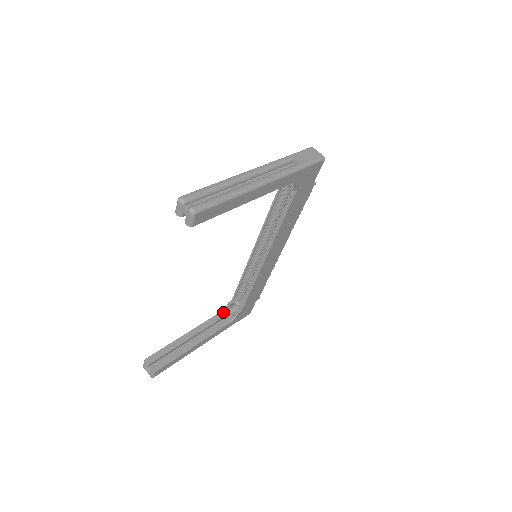
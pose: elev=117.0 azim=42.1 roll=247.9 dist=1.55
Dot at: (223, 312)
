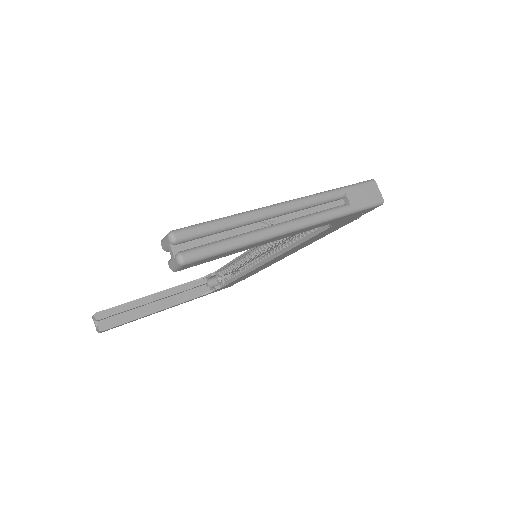
Dot at: (201, 280)
